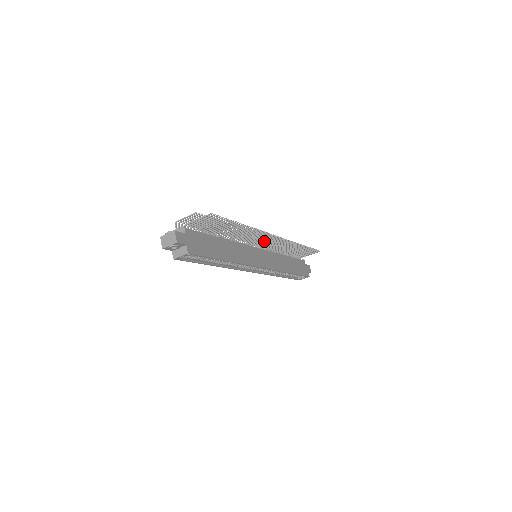
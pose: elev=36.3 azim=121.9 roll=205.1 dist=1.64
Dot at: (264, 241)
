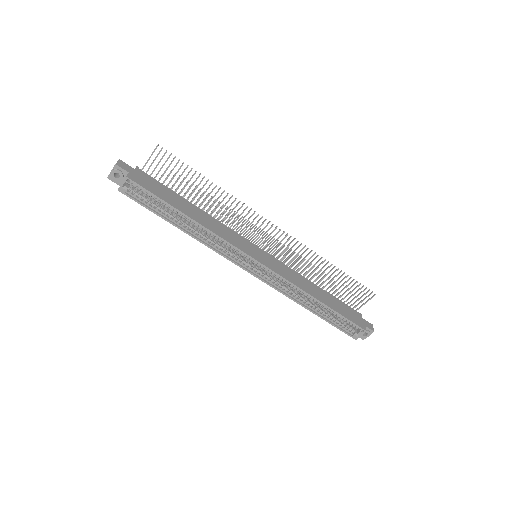
Dot at: (265, 238)
